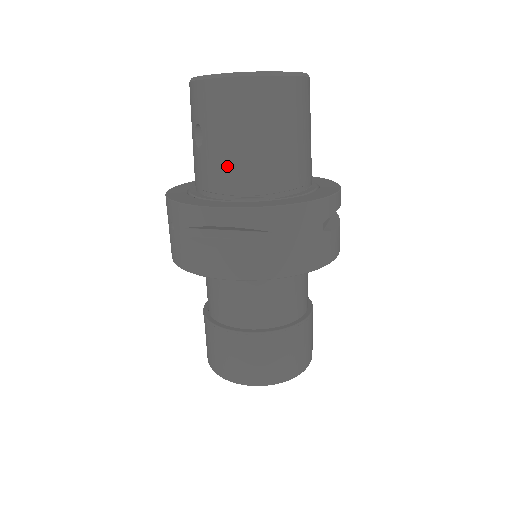
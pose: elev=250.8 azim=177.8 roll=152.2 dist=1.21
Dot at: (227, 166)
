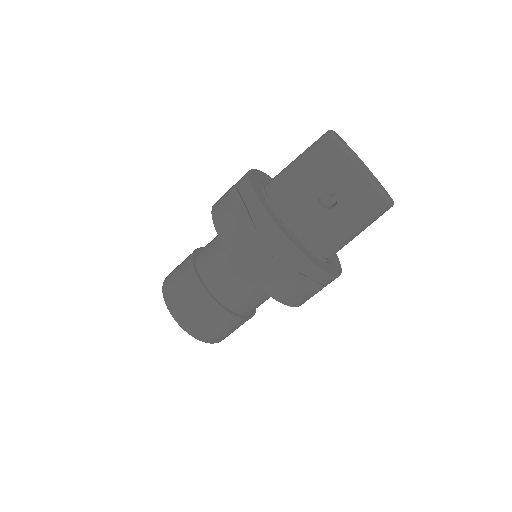
Dot at: (335, 239)
